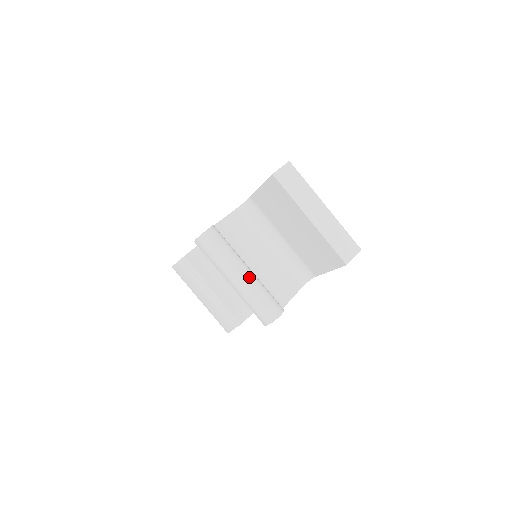
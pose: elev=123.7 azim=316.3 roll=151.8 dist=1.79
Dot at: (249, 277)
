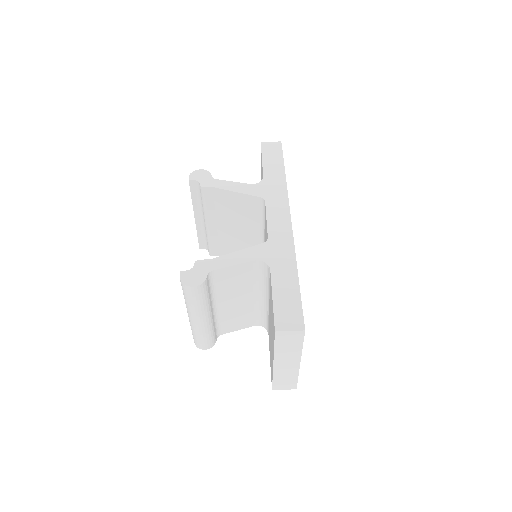
Dot at: (202, 325)
